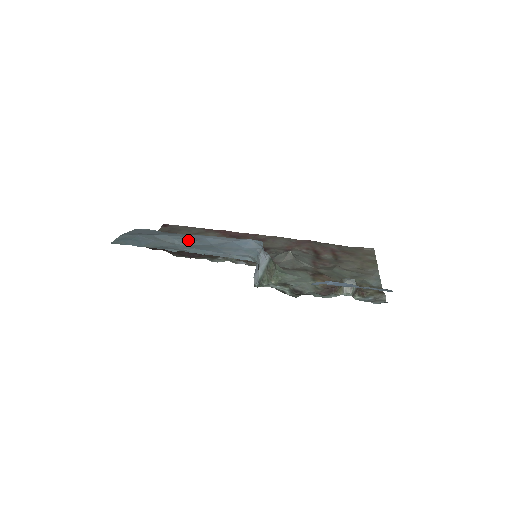
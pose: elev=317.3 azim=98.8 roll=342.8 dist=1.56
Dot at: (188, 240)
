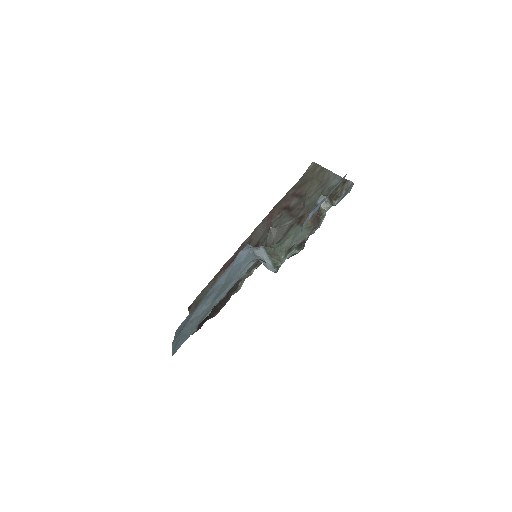
Dot at: (209, 298)
